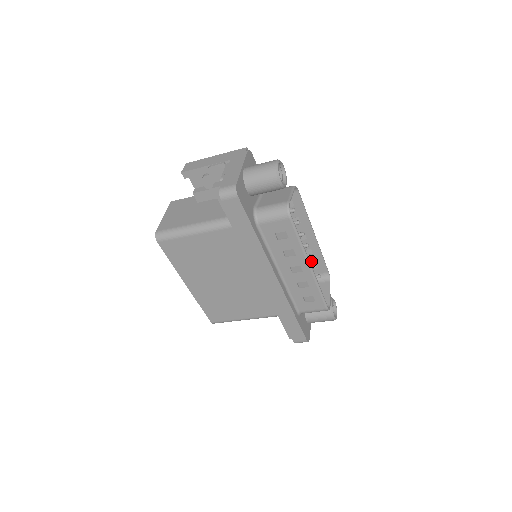
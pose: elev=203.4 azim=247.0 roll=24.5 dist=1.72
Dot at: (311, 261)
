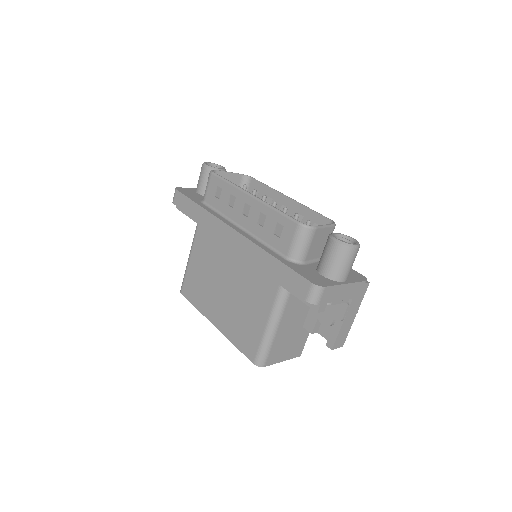
Dot at: occluded
